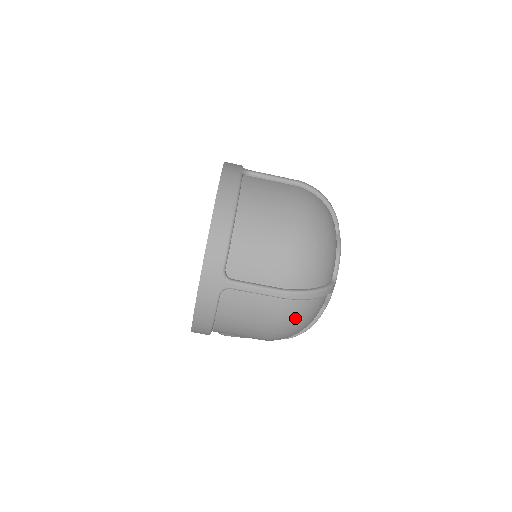
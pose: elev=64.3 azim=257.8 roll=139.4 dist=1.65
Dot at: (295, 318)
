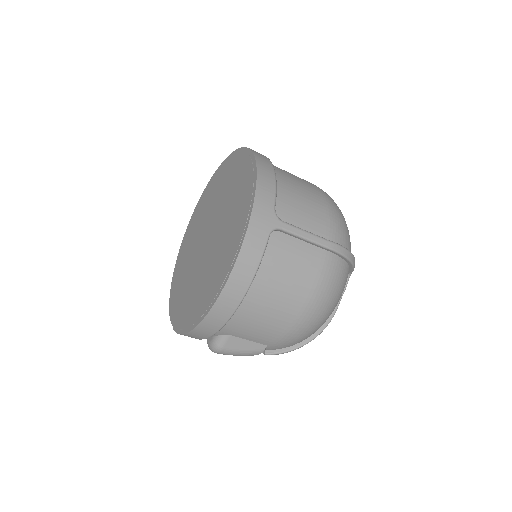
Dot at: (334, 284)
